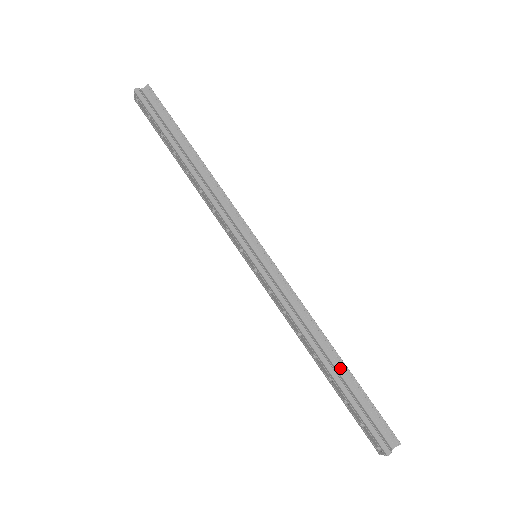
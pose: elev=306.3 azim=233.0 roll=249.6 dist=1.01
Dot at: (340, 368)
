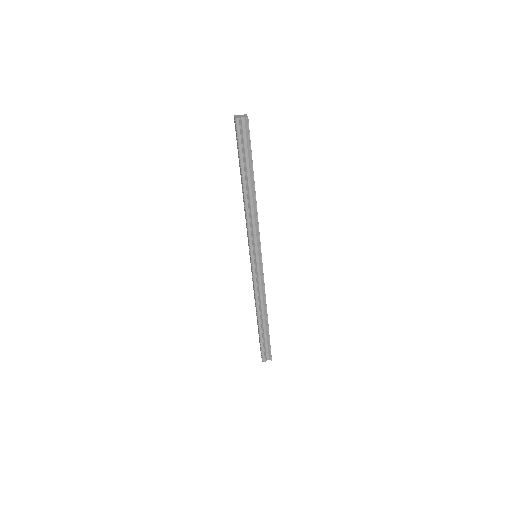
Dot at: (265, 324)
